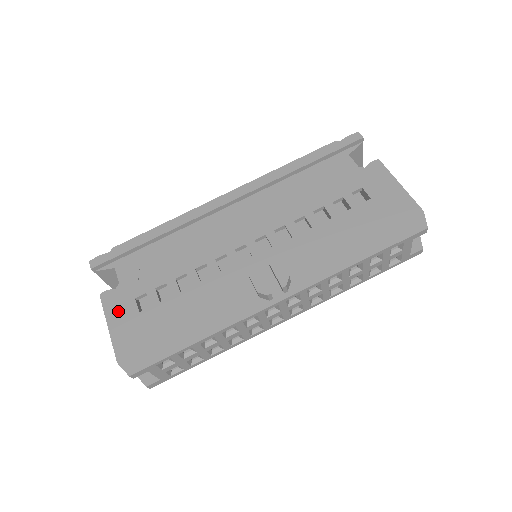
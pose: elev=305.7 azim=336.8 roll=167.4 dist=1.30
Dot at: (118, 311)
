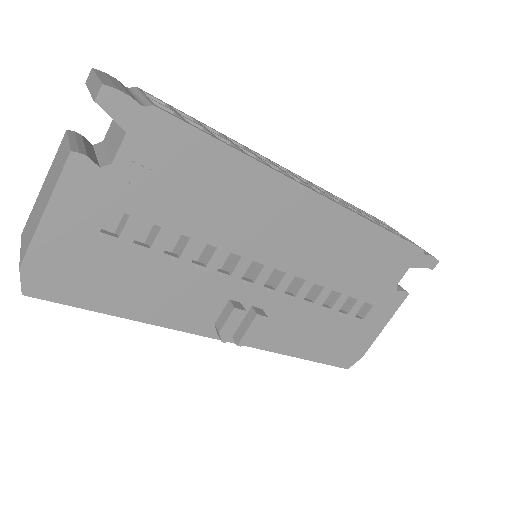
Dot at: (76, 204)
